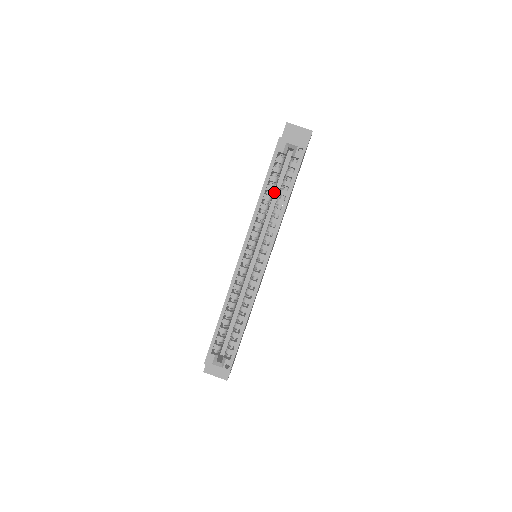
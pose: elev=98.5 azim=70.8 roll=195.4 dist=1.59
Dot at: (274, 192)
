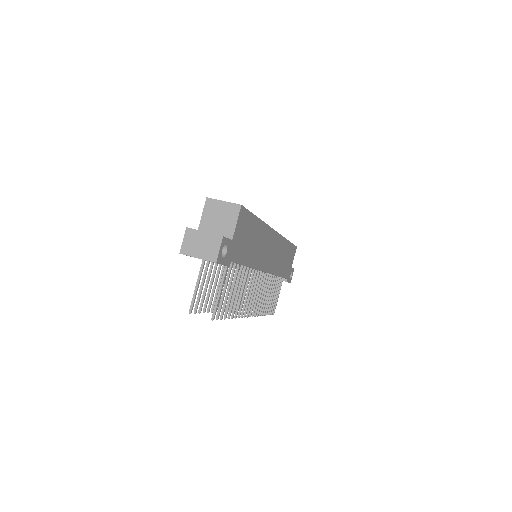
Dot at: occluded
